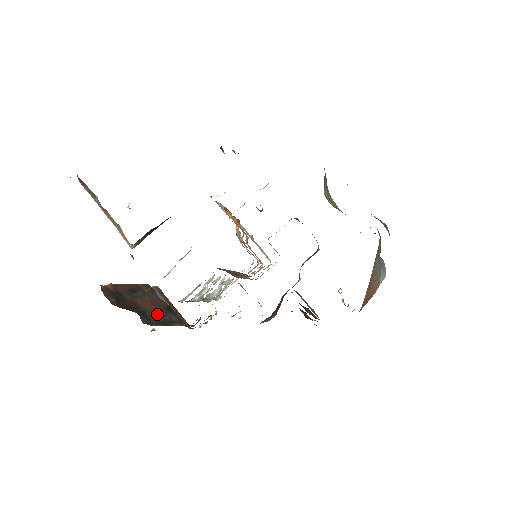
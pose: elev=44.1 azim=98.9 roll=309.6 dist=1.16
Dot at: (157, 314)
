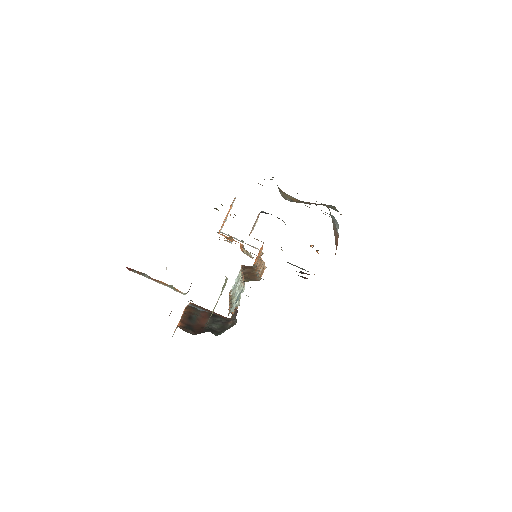
Dot at: (213, 324)
